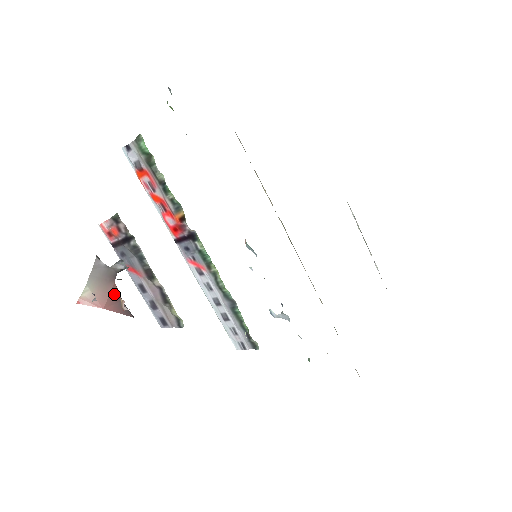
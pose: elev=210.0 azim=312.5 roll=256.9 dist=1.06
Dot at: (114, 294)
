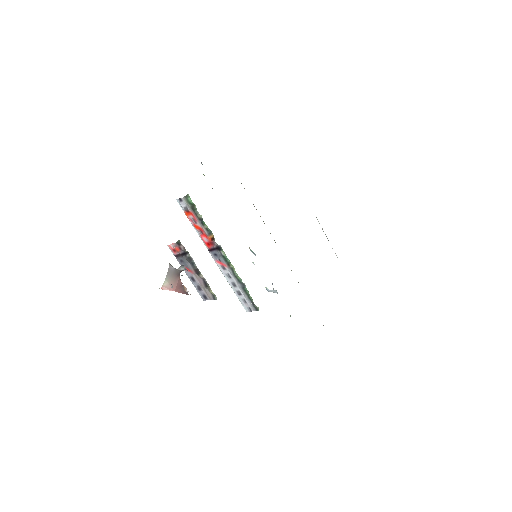
Dot at: (179, 283)
